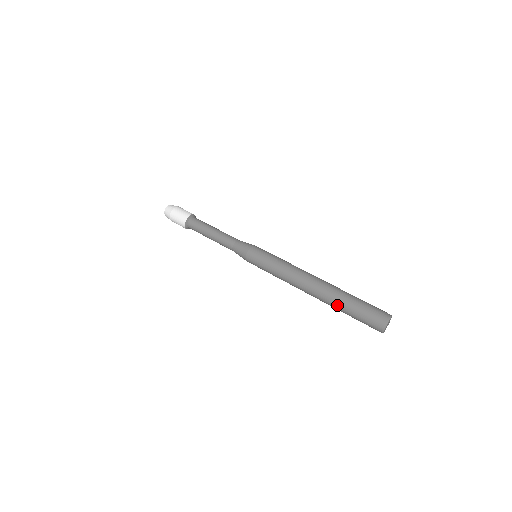
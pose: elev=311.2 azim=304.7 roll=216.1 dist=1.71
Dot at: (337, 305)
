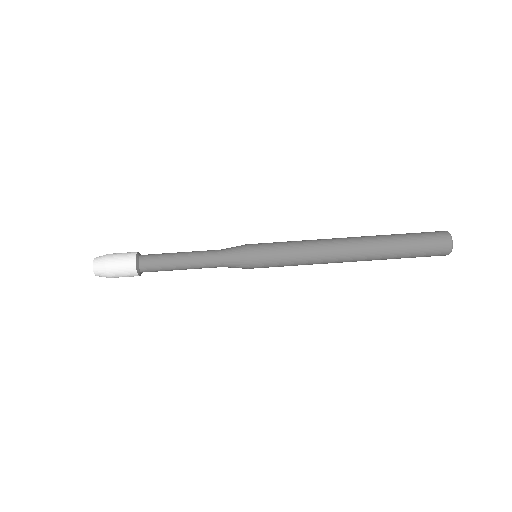
Dot at: occluded
